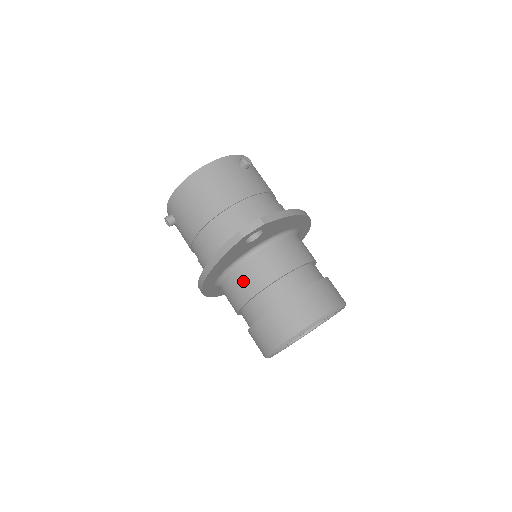
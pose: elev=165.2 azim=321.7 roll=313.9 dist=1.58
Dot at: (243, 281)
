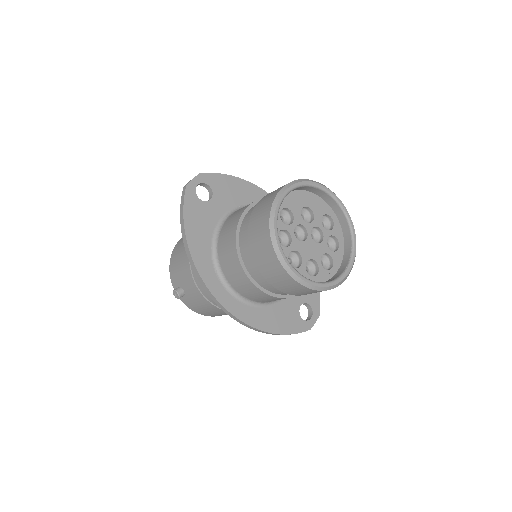
Dot at: (226, 237)
